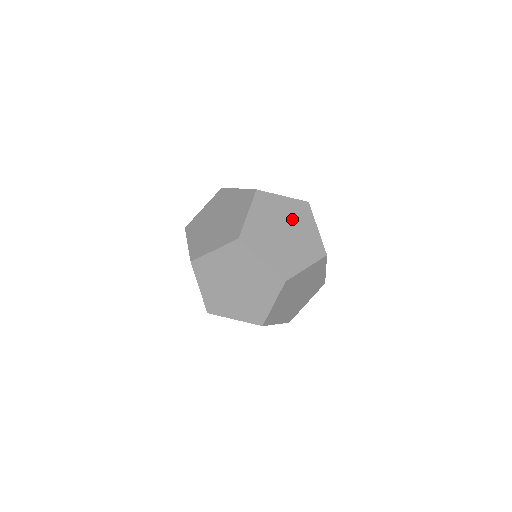
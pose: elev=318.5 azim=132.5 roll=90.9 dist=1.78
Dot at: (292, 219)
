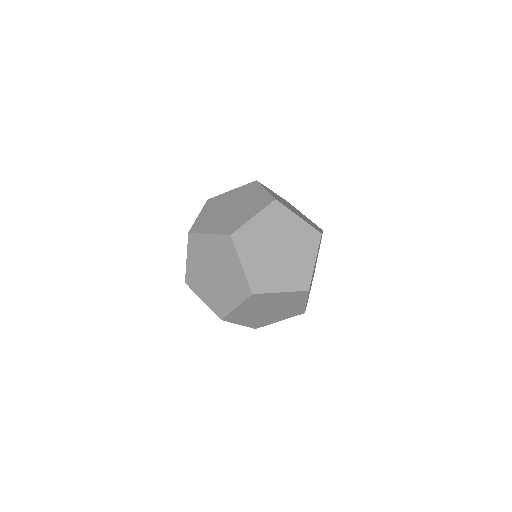
Dot at: occluded
